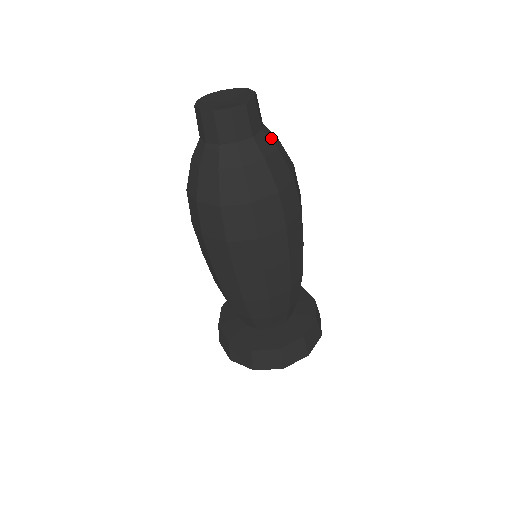
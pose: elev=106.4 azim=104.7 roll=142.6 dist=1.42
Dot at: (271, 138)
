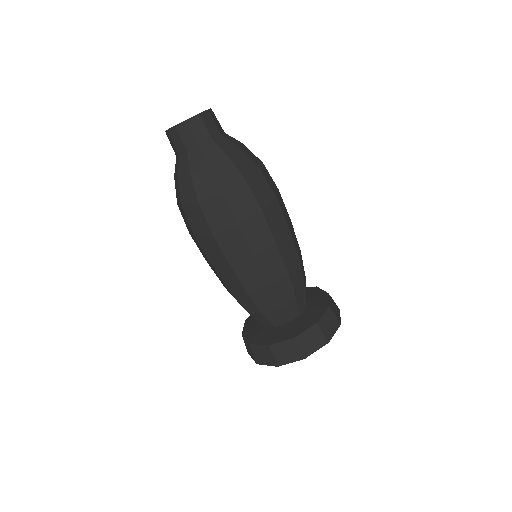
Dot at: (232, 141)
